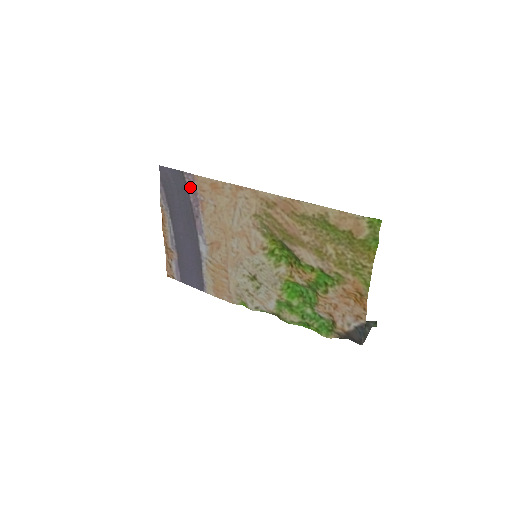
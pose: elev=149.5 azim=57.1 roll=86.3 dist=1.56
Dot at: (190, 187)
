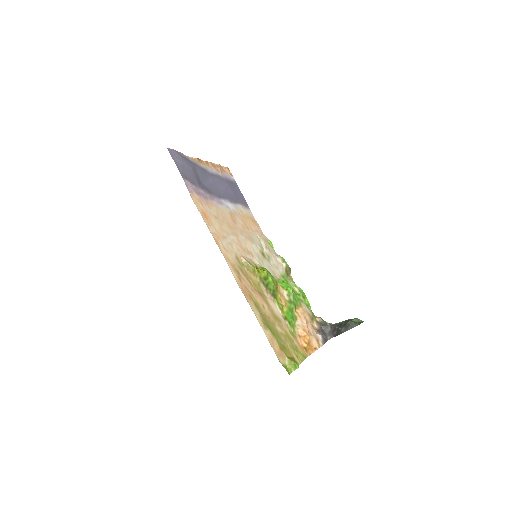
Dot at: (194, 188)
